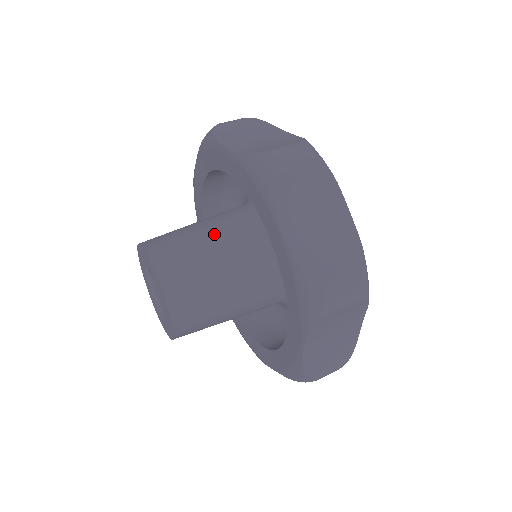
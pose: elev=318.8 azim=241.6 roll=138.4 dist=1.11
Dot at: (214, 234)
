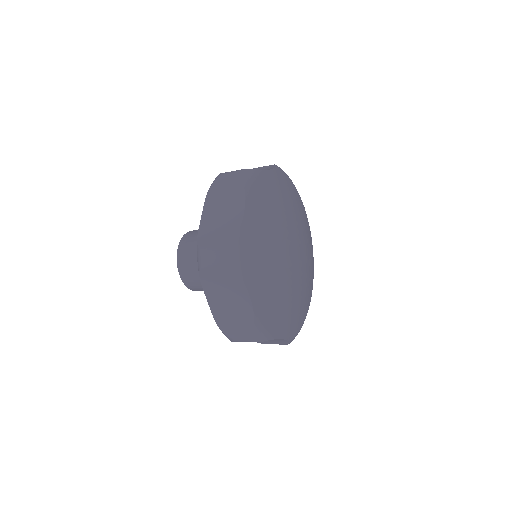
Dot at: occluded
